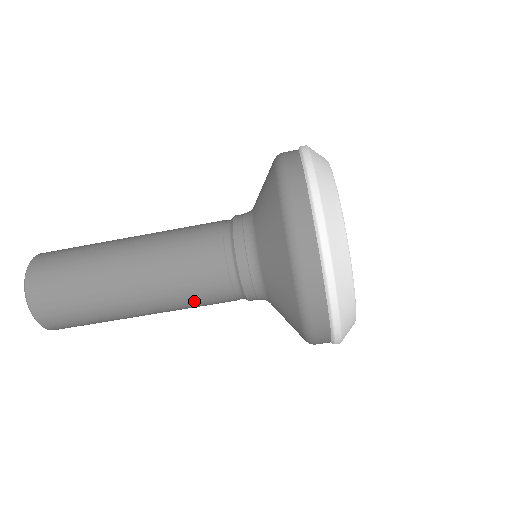
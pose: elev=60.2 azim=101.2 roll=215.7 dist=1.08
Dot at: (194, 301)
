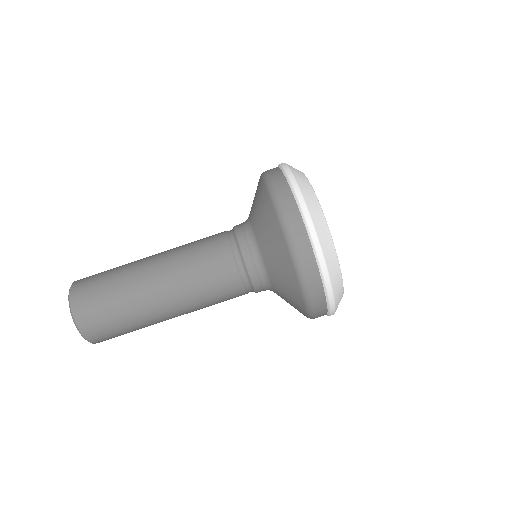
Dot at: (216, 303)
